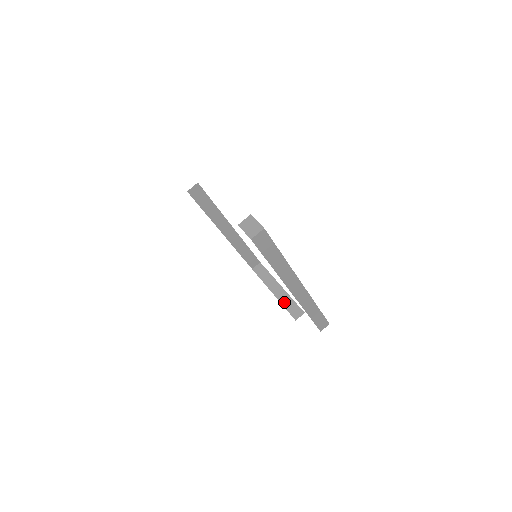
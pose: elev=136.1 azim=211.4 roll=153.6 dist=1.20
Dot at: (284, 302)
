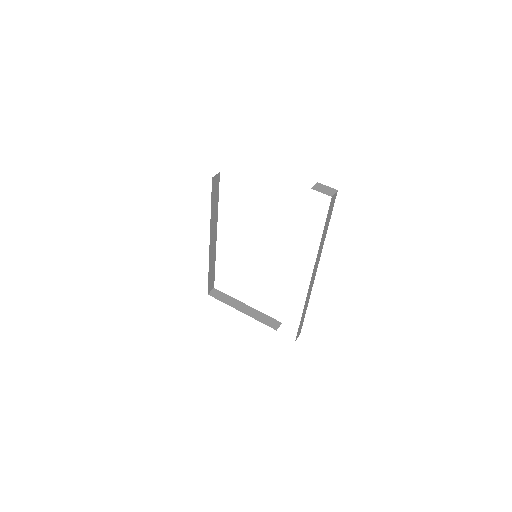
Dot at: (257, 317)
